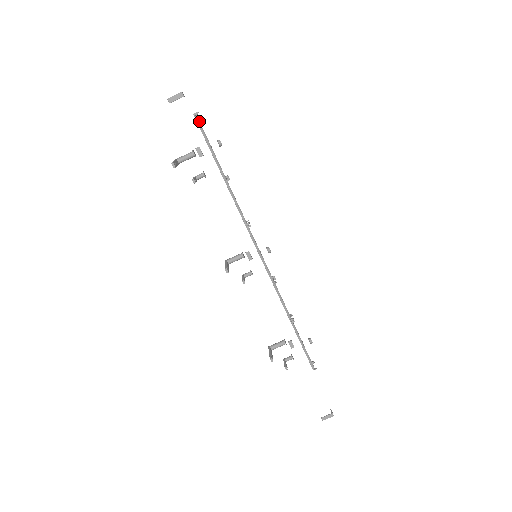
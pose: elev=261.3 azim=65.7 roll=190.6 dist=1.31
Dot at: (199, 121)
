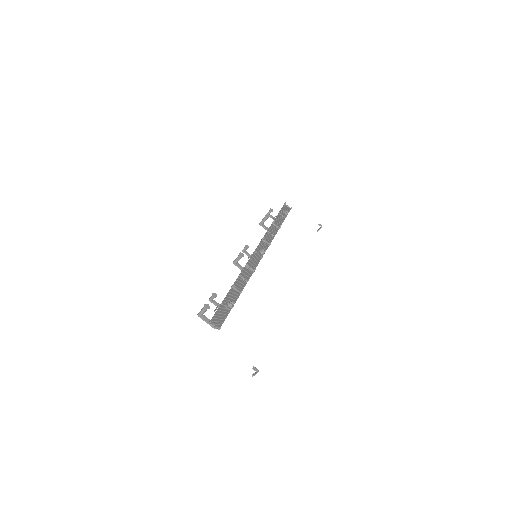
Dot at: (214, 319)
